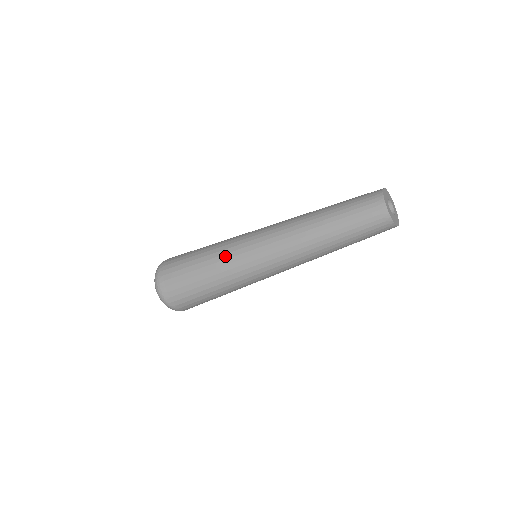
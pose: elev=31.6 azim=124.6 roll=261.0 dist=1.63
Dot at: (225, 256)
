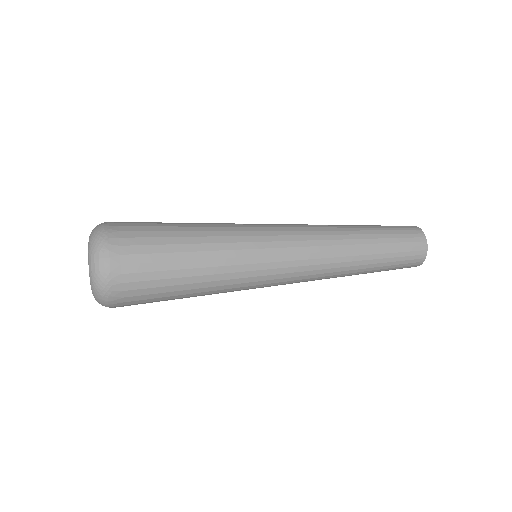
Dot at: (238, 245)
